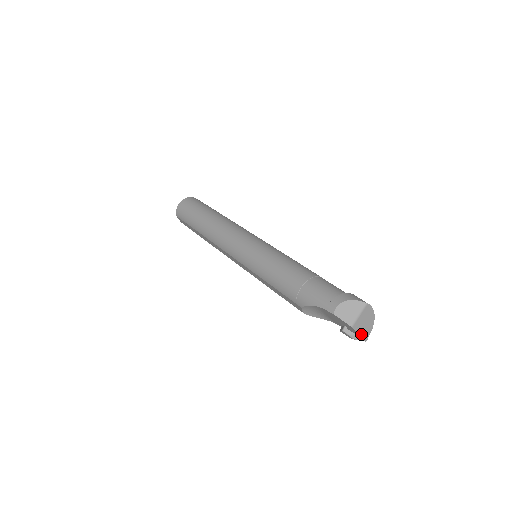
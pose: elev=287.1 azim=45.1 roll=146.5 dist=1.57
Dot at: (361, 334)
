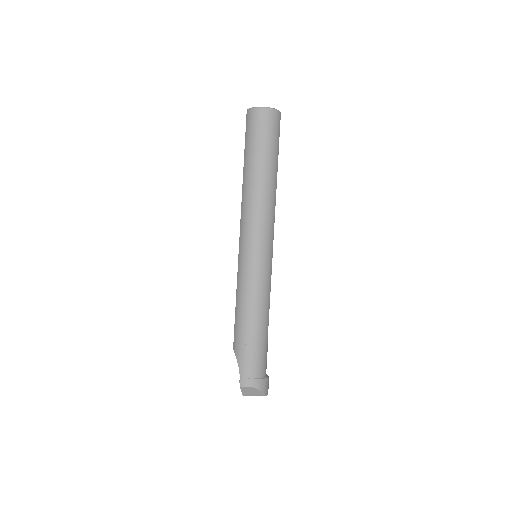
Dot at: occluded
